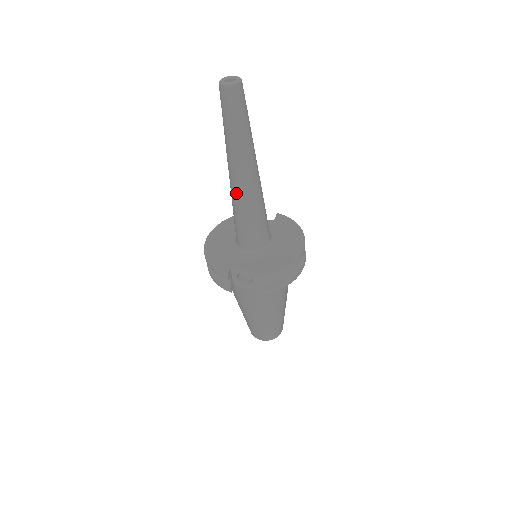
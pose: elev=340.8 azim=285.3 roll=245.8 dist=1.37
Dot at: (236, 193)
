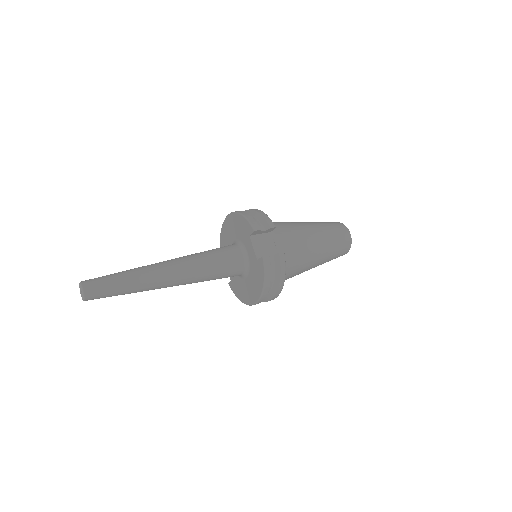
Dot at: occluded
